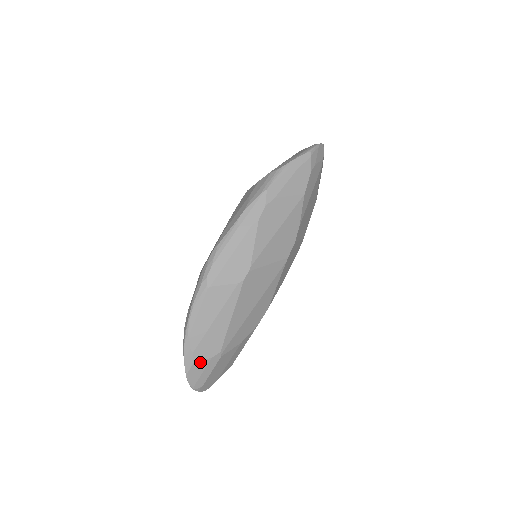
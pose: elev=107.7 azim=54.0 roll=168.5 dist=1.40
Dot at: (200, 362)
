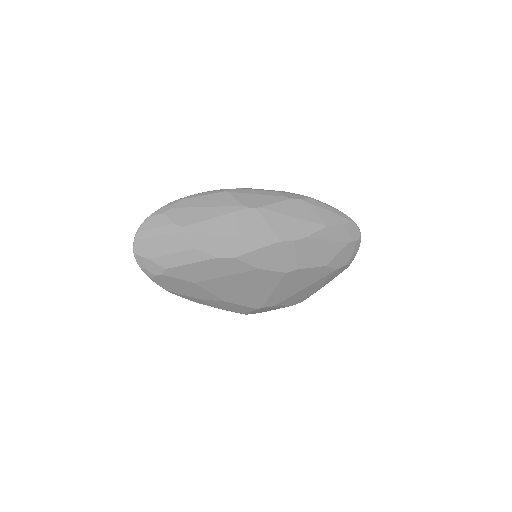
Dot at: (166, 218)
